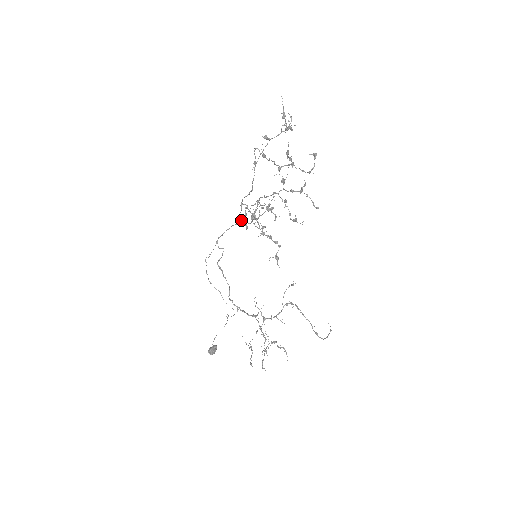
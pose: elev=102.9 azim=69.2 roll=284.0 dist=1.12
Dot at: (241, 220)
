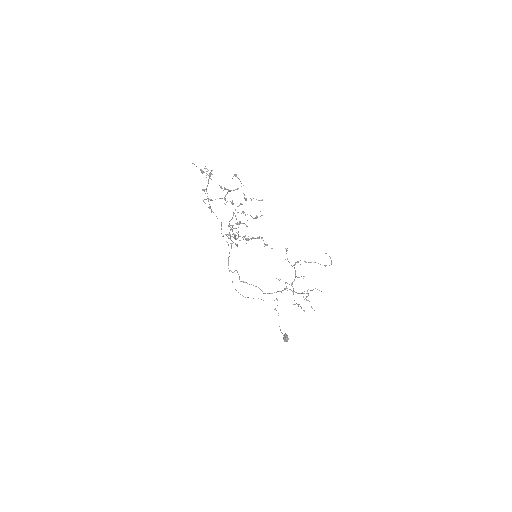
Dot at: (231, 246)
